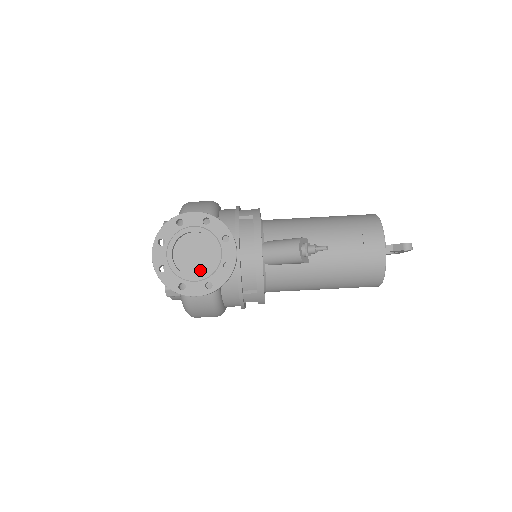
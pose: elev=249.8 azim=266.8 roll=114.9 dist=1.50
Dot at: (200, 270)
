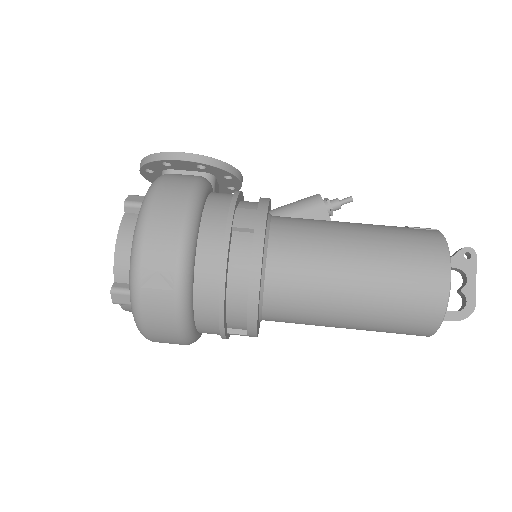
Dot at: occluded
